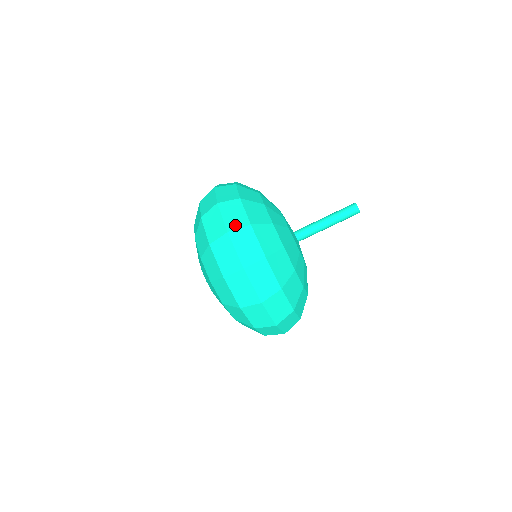
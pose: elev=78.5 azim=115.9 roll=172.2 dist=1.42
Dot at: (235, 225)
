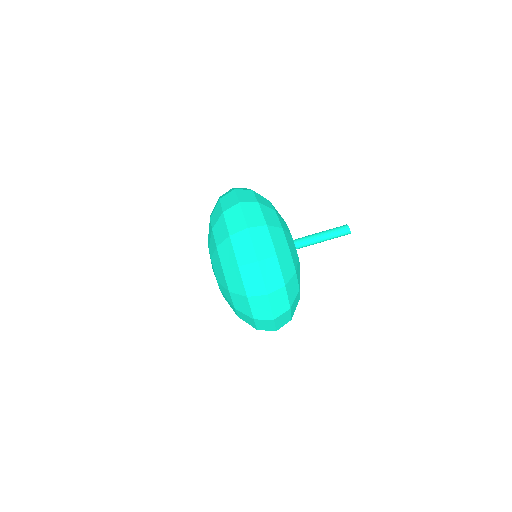
Dot at: (264, 254)
